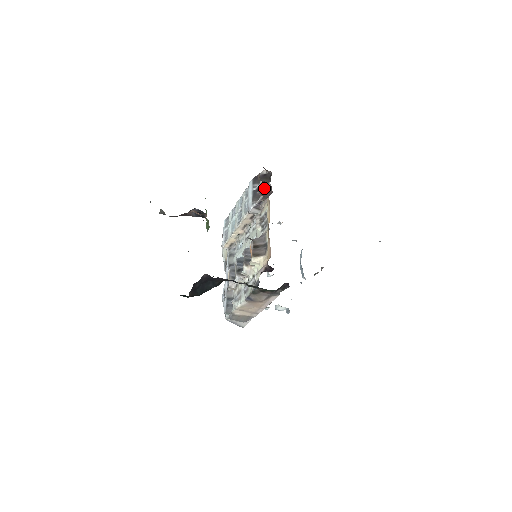
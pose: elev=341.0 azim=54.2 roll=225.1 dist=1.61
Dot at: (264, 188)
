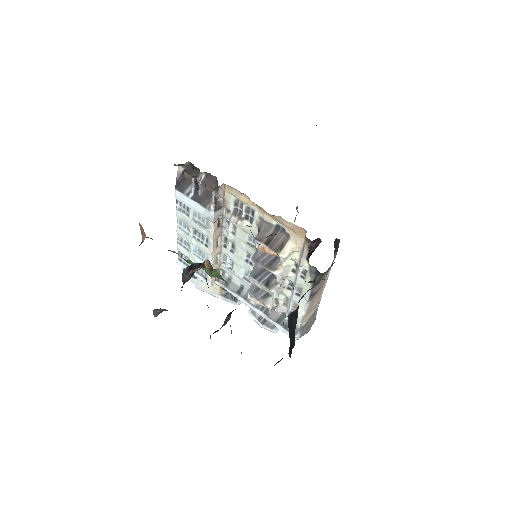
Dot at: (201, 183)
